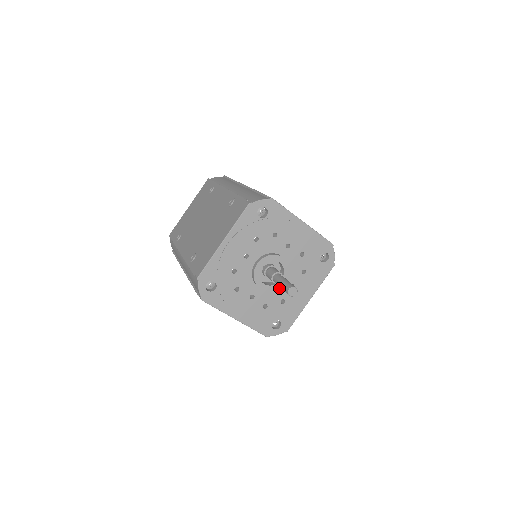
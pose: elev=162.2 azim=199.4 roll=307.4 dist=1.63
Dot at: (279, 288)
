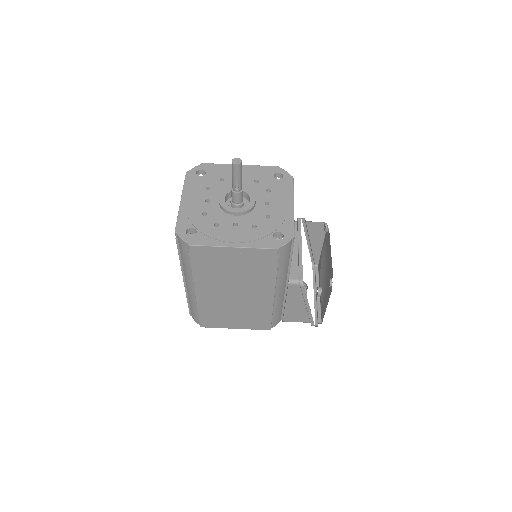
Dot at: (256, 210)
